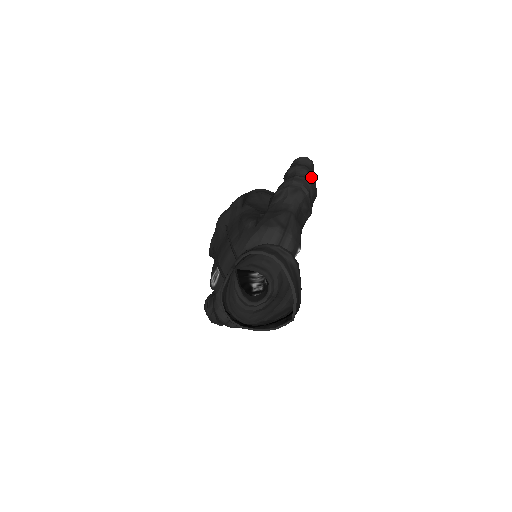
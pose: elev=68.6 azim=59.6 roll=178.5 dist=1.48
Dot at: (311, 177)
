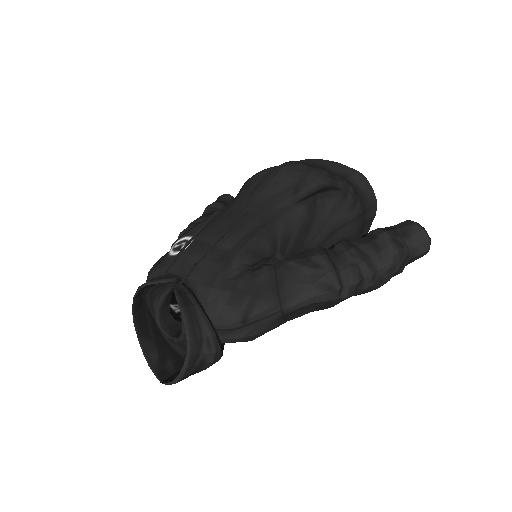
Dot at: (386, 276)
